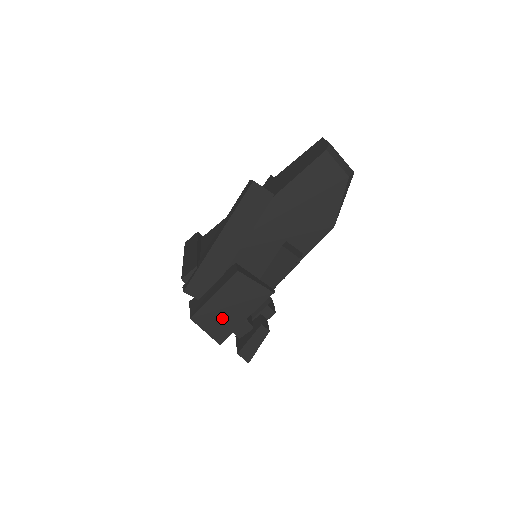
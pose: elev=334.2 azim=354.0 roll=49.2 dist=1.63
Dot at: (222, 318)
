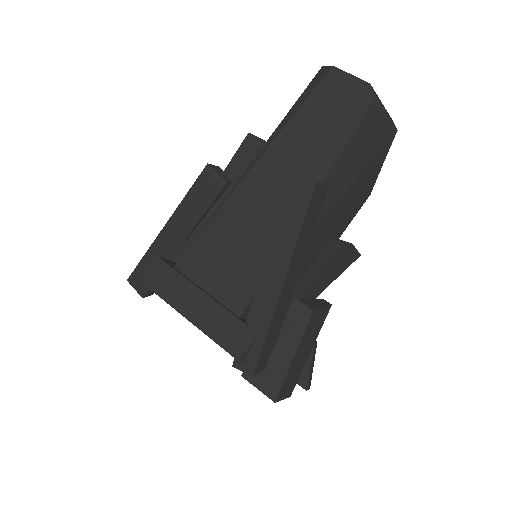
Dot at: (296, 371)
